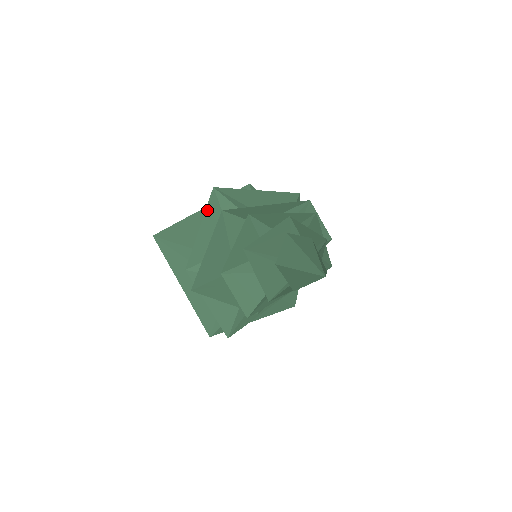
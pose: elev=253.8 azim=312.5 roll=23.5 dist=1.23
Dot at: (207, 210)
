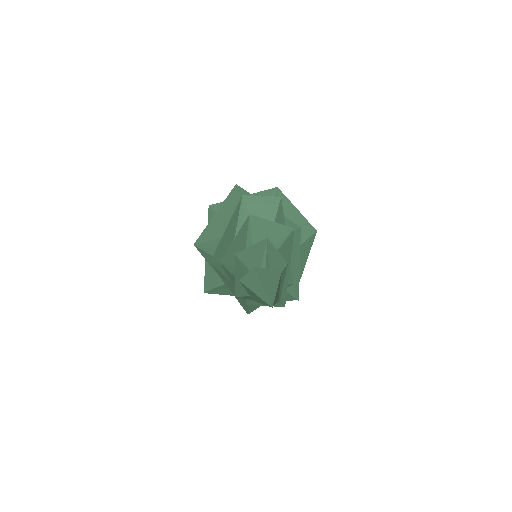
Dot at: (206, 260)
